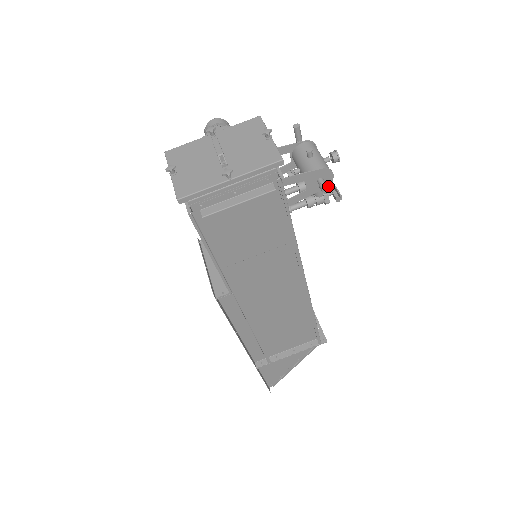
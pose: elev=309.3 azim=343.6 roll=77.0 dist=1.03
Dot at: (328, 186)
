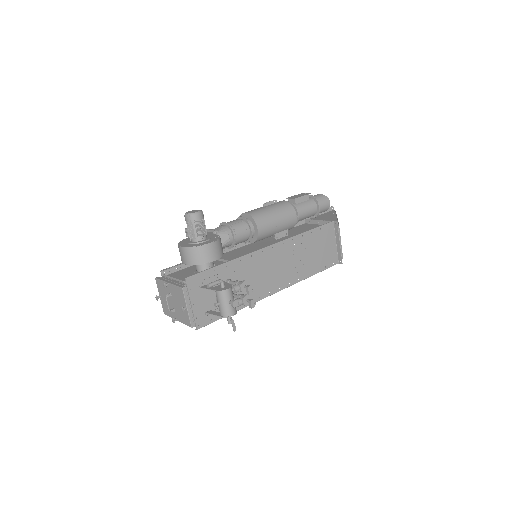
Dot at: (230, 322)
